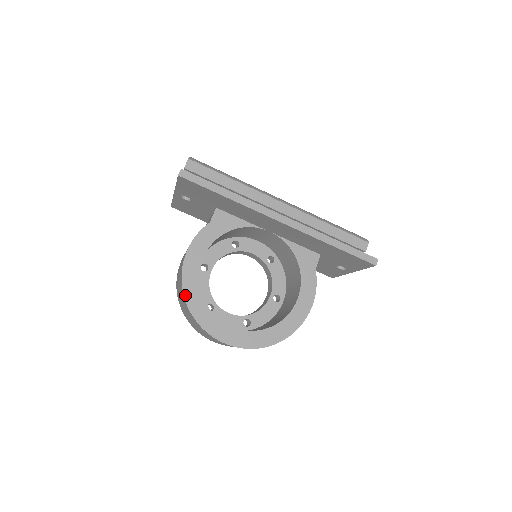
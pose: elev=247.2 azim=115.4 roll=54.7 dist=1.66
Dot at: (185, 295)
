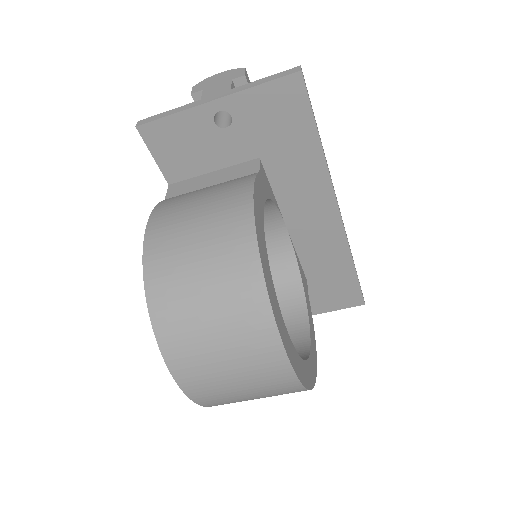
Dot at: (262, 265)
